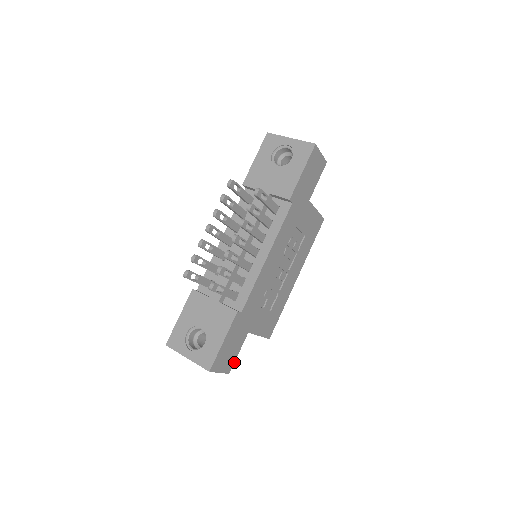
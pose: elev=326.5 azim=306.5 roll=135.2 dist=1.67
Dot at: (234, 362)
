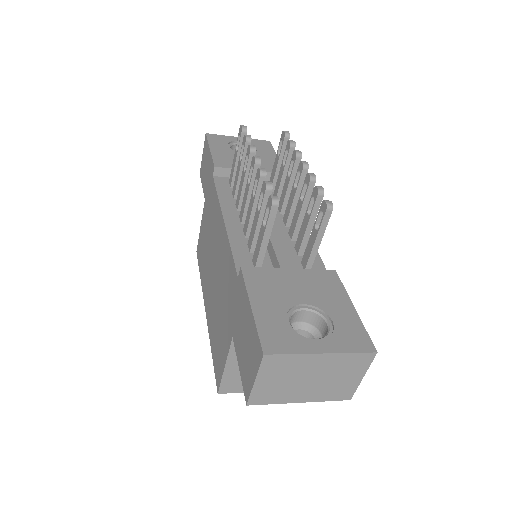
Dot at: occluded
